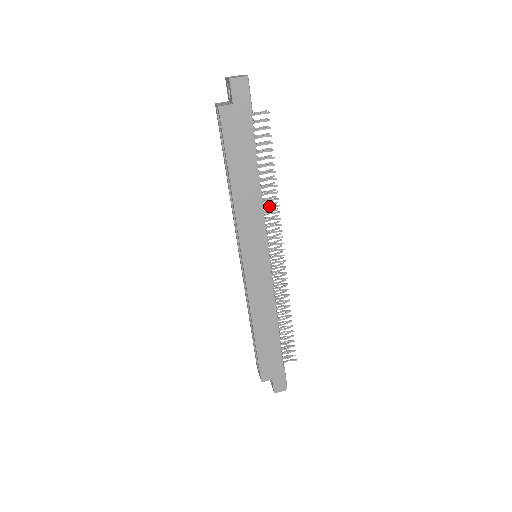
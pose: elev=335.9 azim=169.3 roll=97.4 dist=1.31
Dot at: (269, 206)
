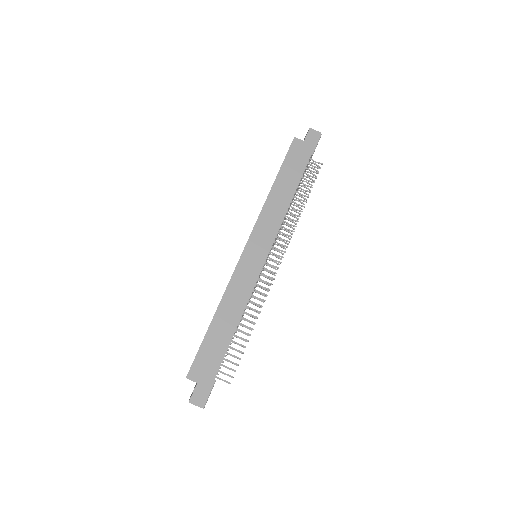
Dot at: (288, 223)
